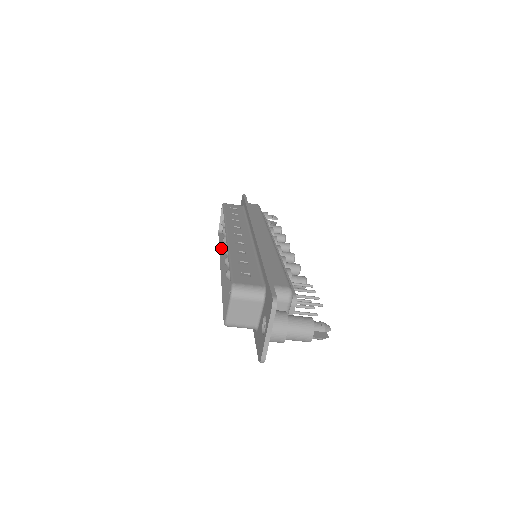
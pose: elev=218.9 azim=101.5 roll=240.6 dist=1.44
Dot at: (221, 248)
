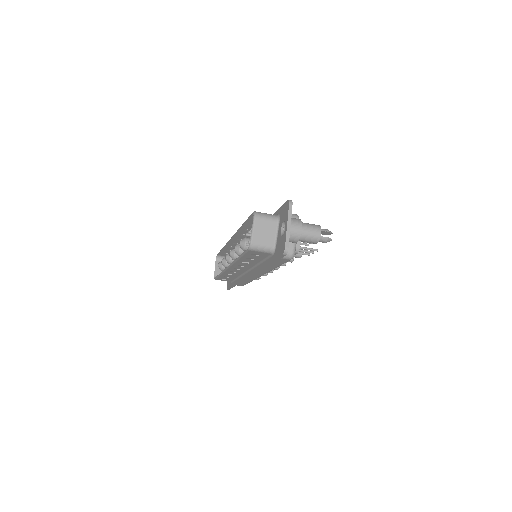
Dot at: occluded
